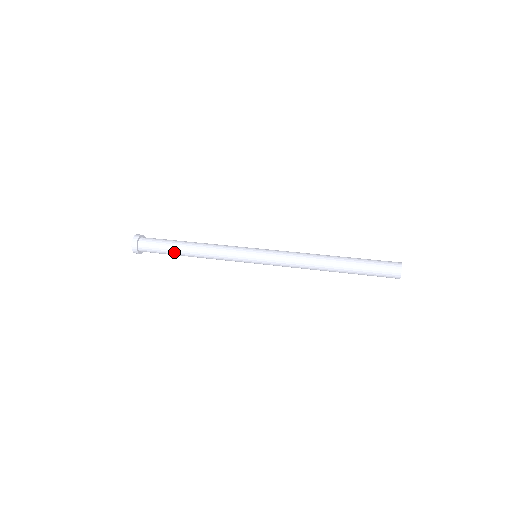
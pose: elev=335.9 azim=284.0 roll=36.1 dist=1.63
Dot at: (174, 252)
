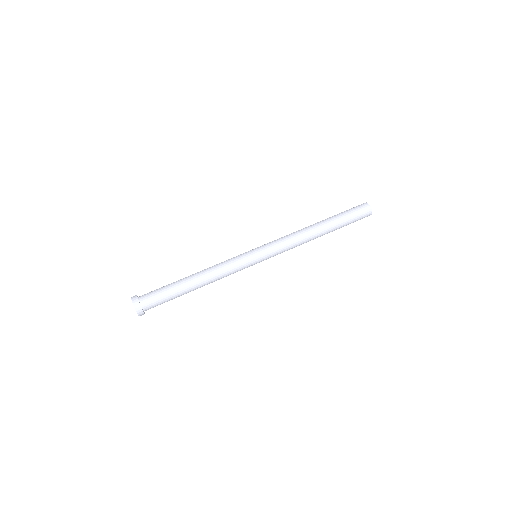
Dot at: occluded
